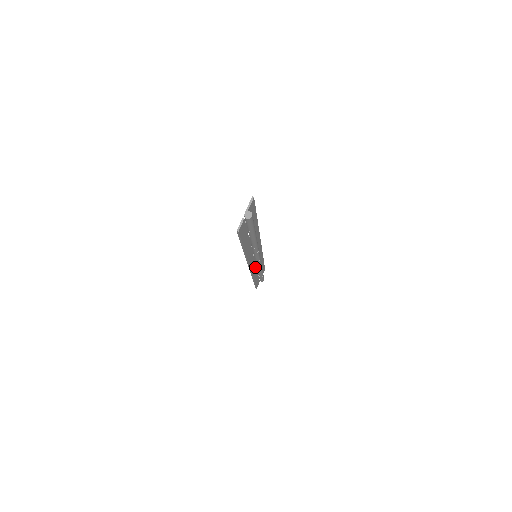
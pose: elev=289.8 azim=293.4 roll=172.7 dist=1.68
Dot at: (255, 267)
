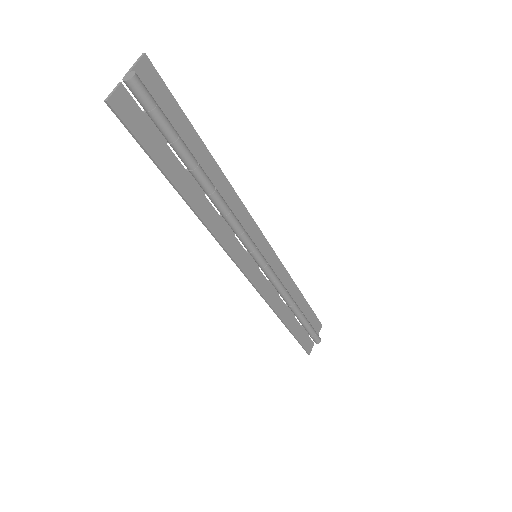
Dot at: (272, 289)
